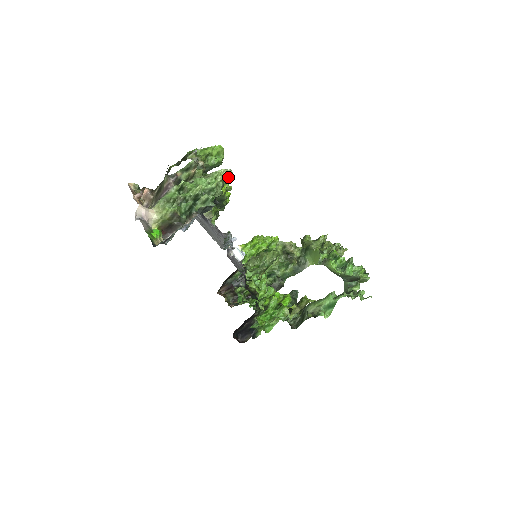
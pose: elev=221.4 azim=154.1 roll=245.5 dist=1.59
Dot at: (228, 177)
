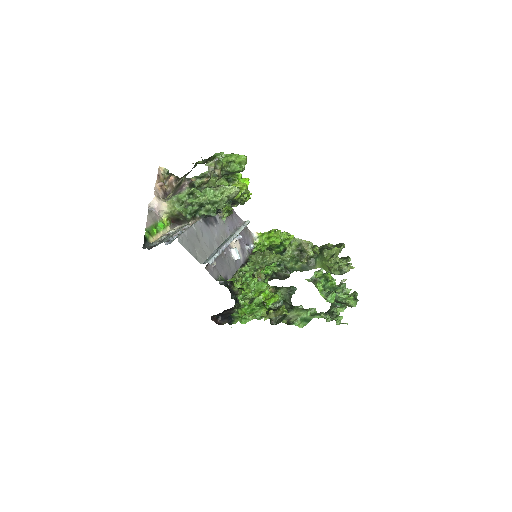
Dot at: (234, 194)
